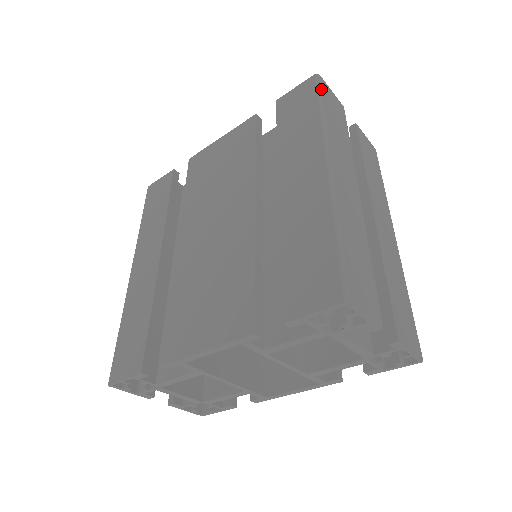
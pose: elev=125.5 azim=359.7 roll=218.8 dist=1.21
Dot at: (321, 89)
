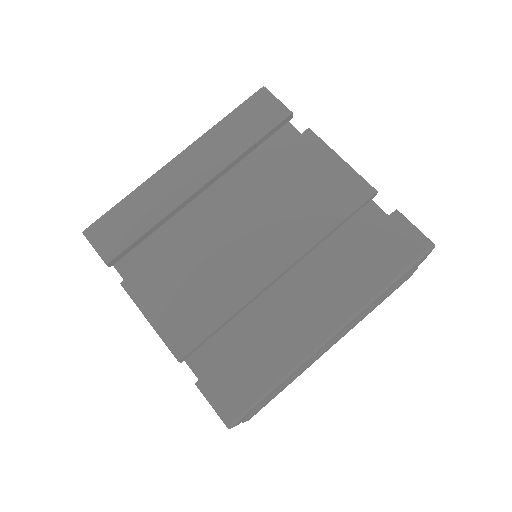
Dot at: occluded
